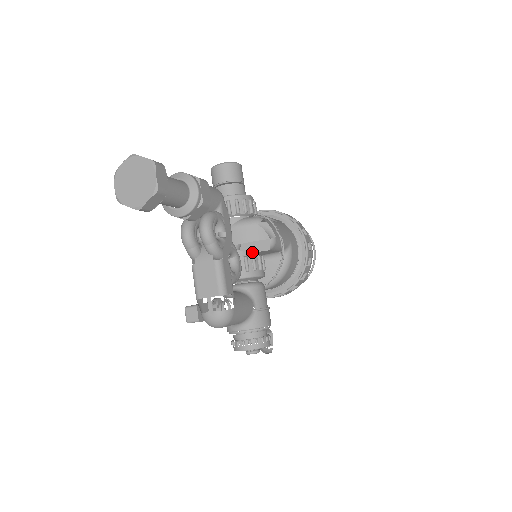
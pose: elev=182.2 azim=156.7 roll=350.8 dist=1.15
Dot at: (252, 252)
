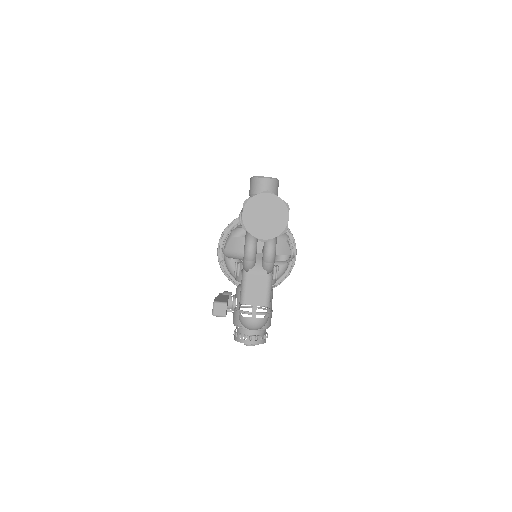
Dot at: occluded
